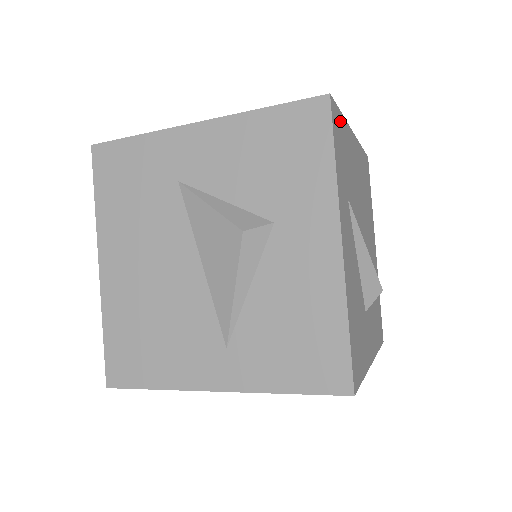
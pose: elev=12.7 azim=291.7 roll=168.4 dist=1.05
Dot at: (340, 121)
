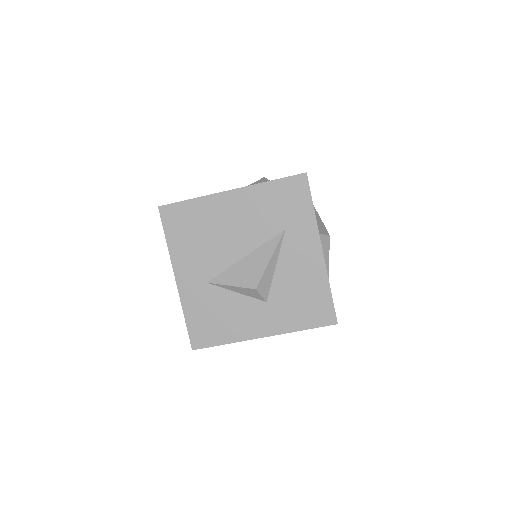
Dot at: occluded
